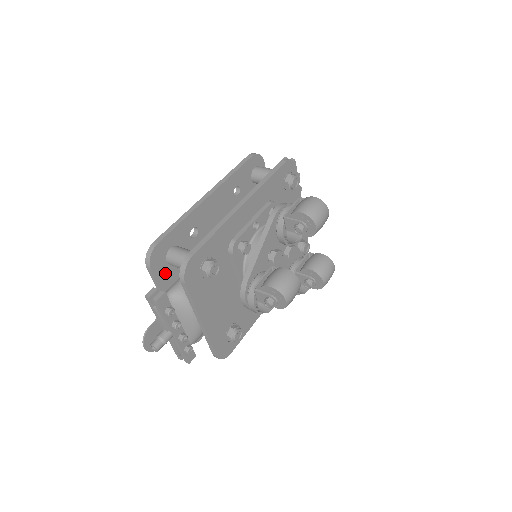
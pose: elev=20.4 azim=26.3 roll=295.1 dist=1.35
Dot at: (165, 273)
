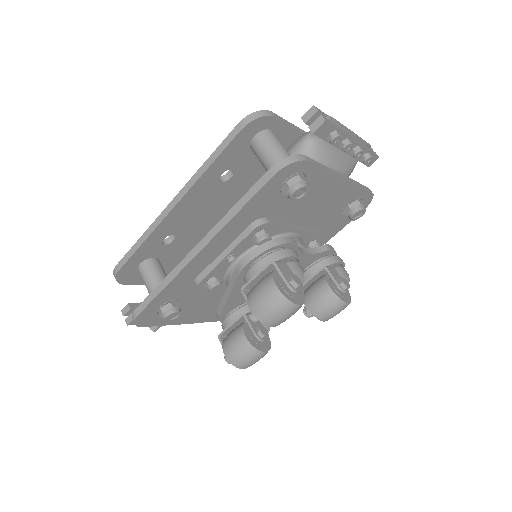
Dot at: occluded
